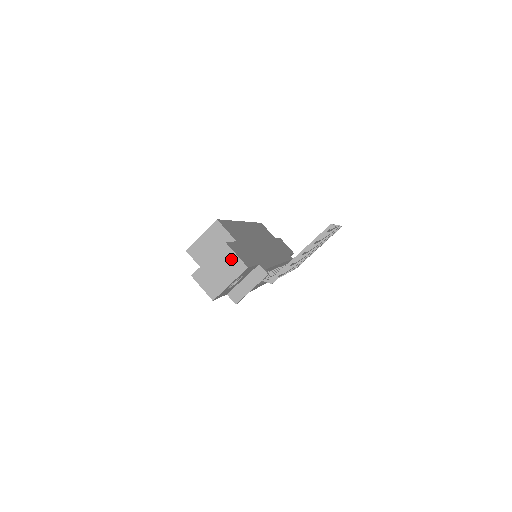
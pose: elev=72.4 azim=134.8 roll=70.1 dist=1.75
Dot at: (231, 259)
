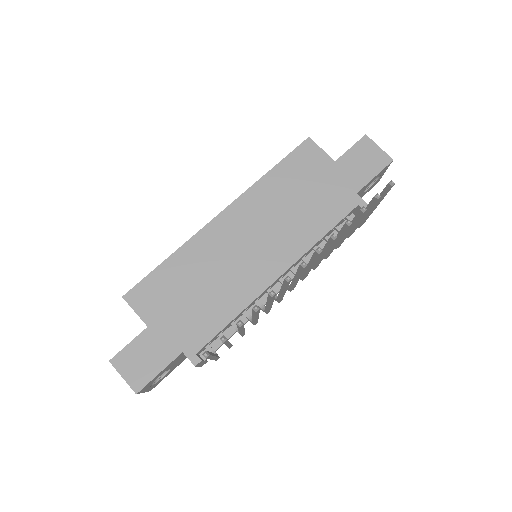
Dot at: occluded
